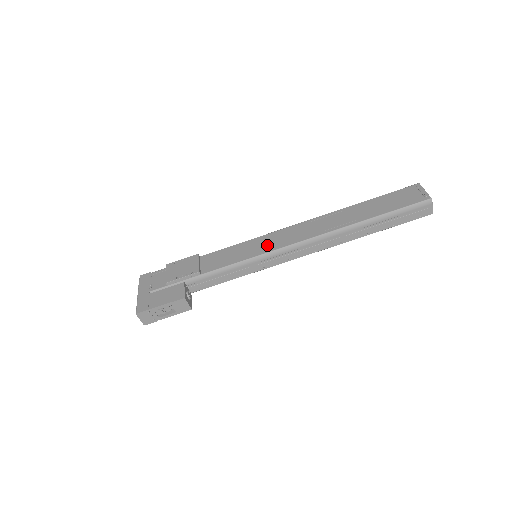
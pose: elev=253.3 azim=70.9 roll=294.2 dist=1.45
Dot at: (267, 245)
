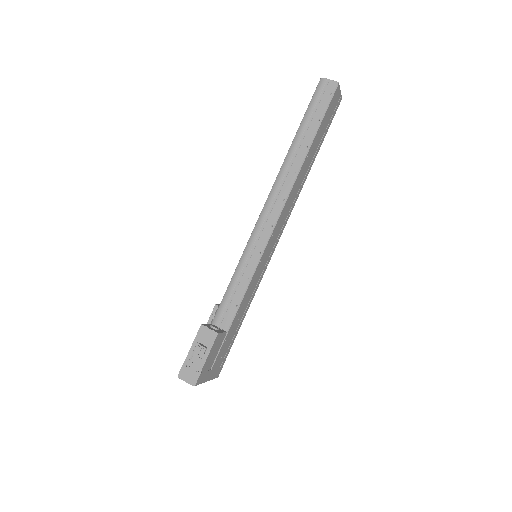
Dot at: occluded
